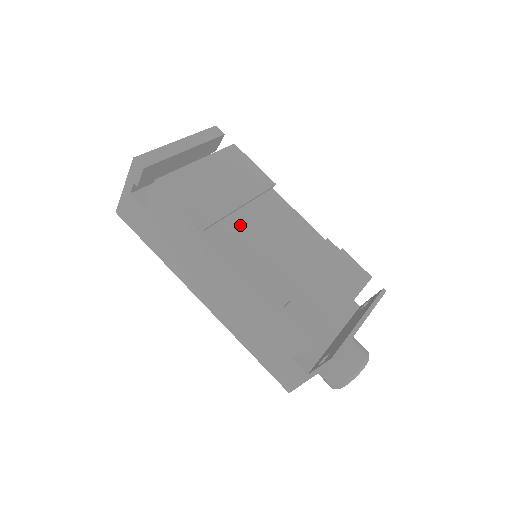
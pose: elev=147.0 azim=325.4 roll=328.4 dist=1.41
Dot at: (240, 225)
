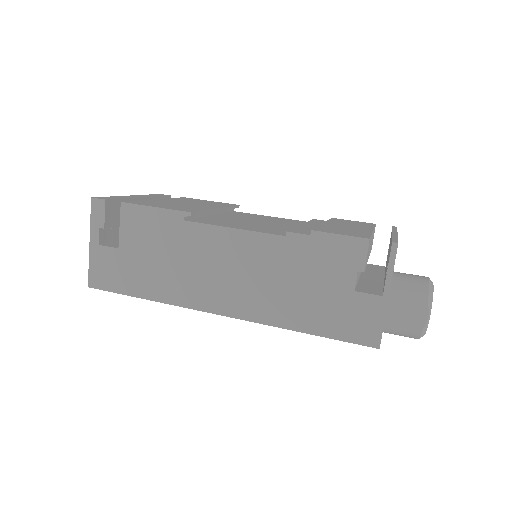
Dot at: (224, 219)
